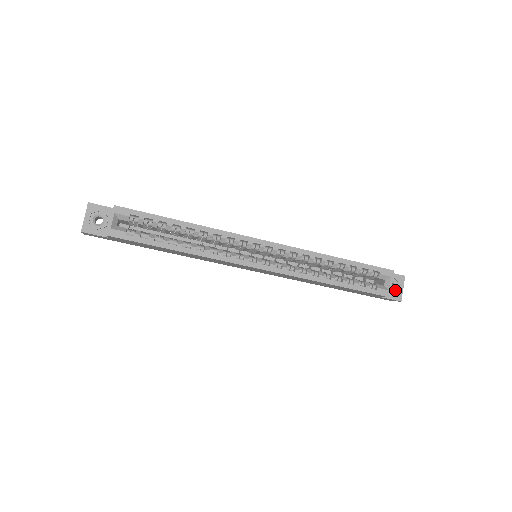
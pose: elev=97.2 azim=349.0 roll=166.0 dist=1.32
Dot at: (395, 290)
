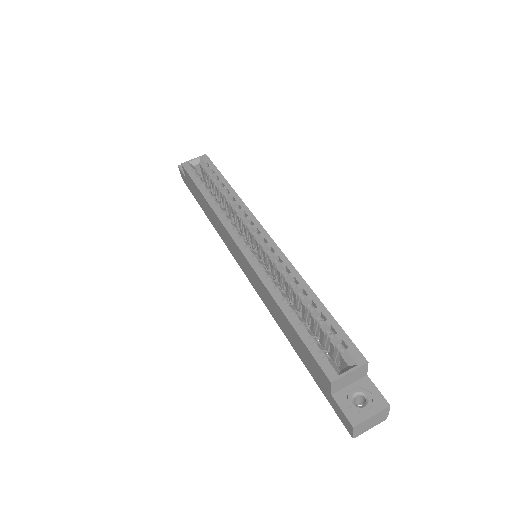
Dot at: (359, 407)
